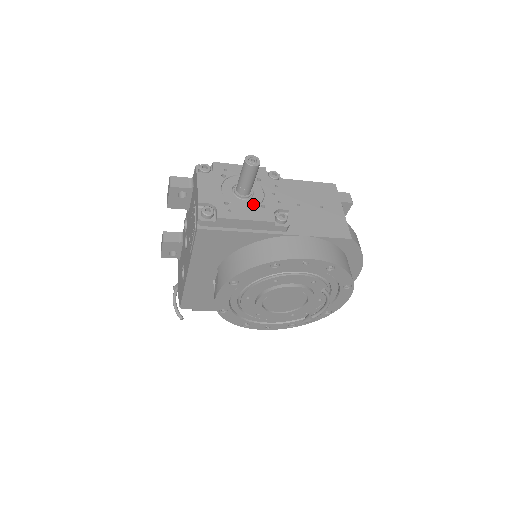
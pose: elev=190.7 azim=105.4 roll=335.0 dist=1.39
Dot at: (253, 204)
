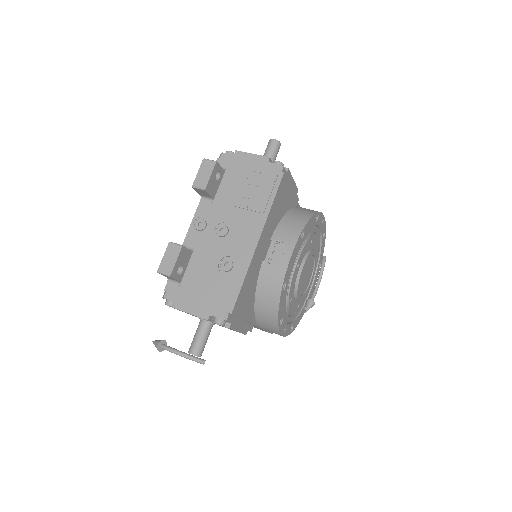
Dot at: occluded
